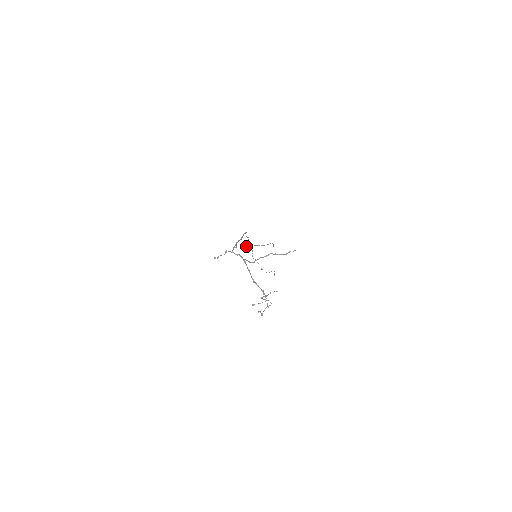
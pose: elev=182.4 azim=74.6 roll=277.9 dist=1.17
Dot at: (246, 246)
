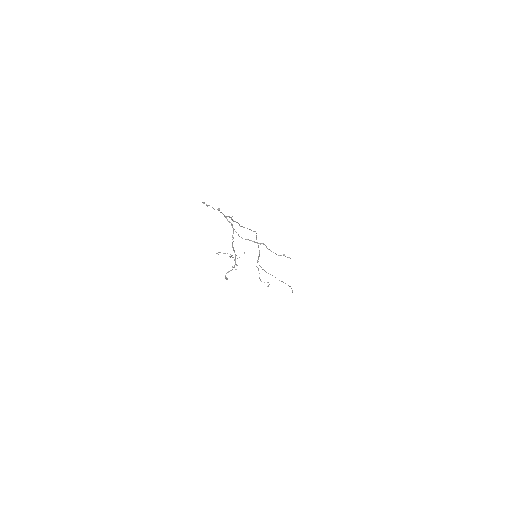
Dot at: occluded
